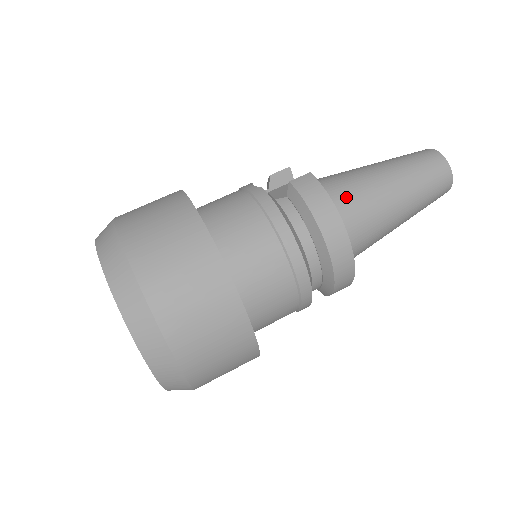
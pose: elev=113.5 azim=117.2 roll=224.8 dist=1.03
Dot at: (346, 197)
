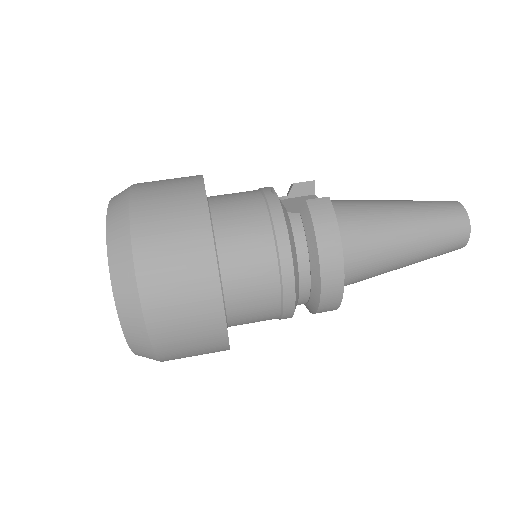
Dot at: (356, 229)
